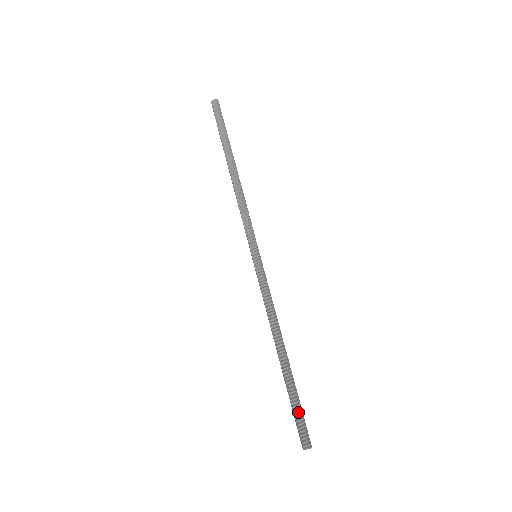
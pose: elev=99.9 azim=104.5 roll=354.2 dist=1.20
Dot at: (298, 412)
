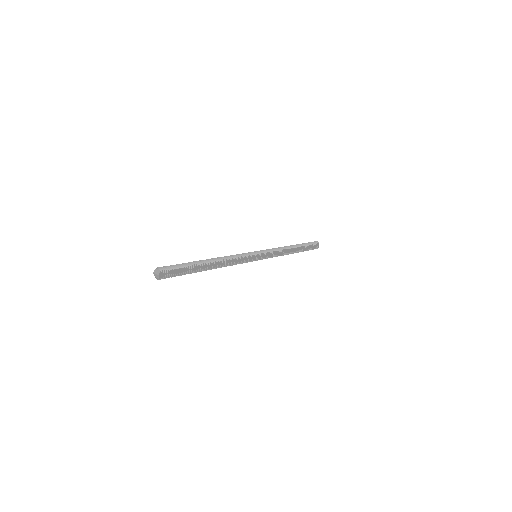
Dot at: (179, 264)
